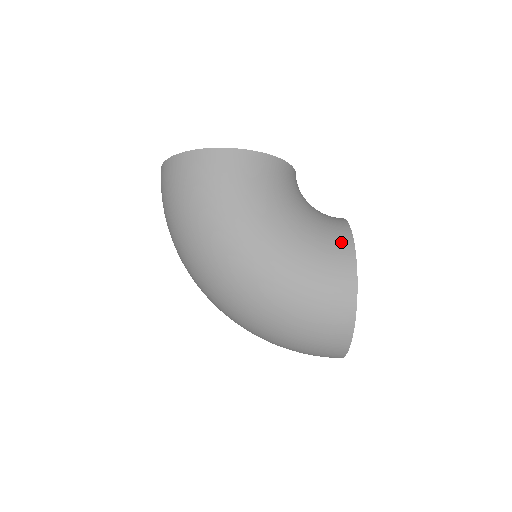
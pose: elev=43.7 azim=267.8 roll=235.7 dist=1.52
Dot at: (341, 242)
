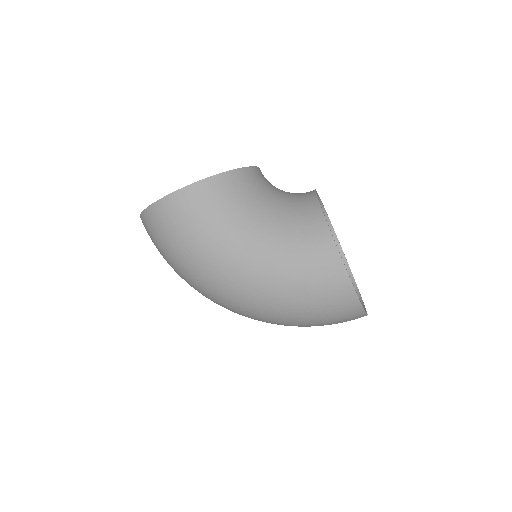
Dot at: (314, 227)
